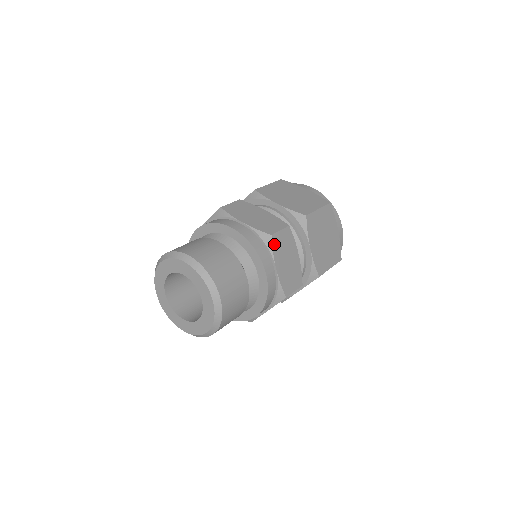
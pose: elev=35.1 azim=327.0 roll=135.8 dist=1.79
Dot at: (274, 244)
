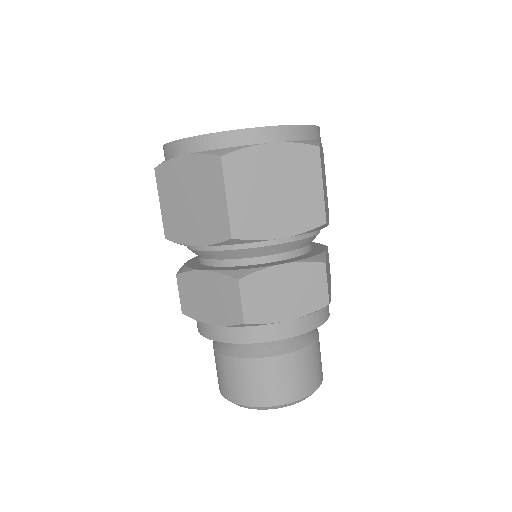
Dot at: (329, 300)
